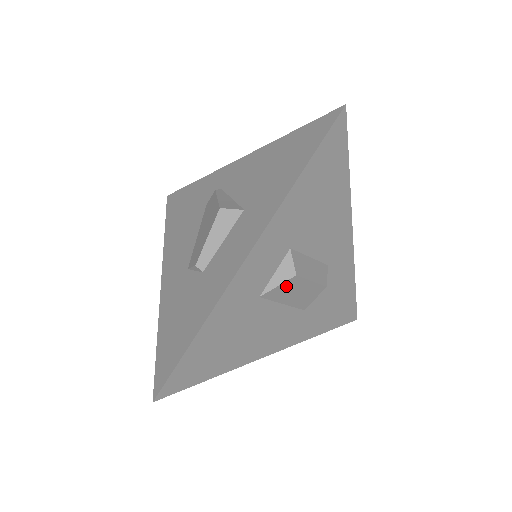
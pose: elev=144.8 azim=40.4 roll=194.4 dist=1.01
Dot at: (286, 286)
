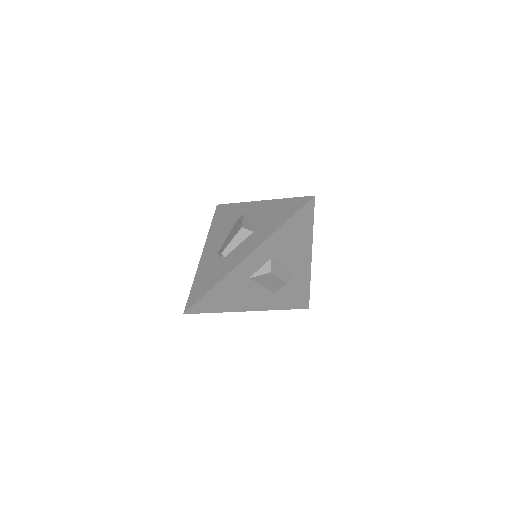
Dot at: (265, 276)
